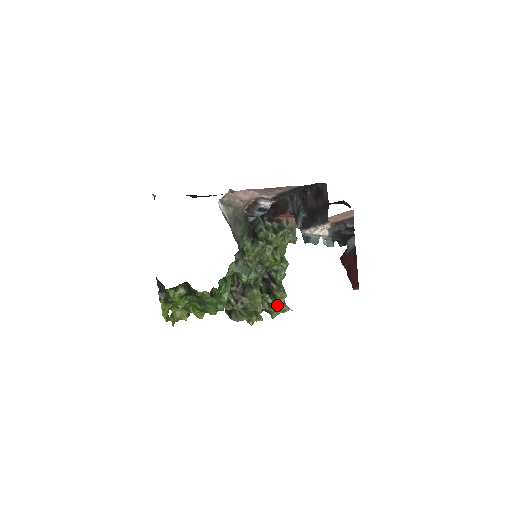
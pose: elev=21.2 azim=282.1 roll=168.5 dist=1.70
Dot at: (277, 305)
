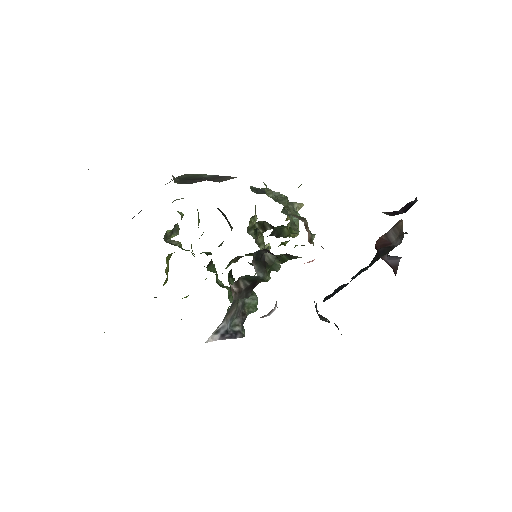
Dot at: occluded
